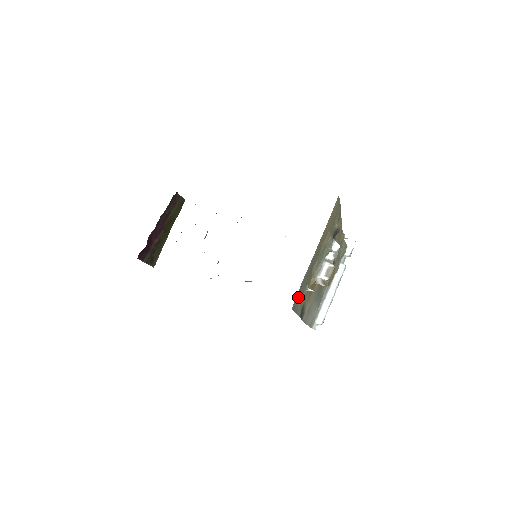
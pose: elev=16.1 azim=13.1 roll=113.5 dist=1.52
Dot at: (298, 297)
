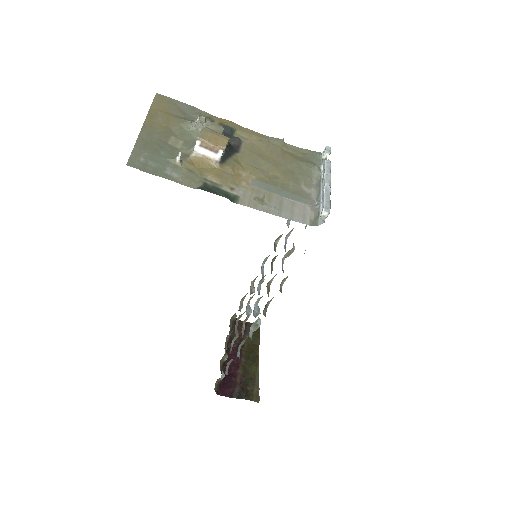
Dot at: (149, 163)
